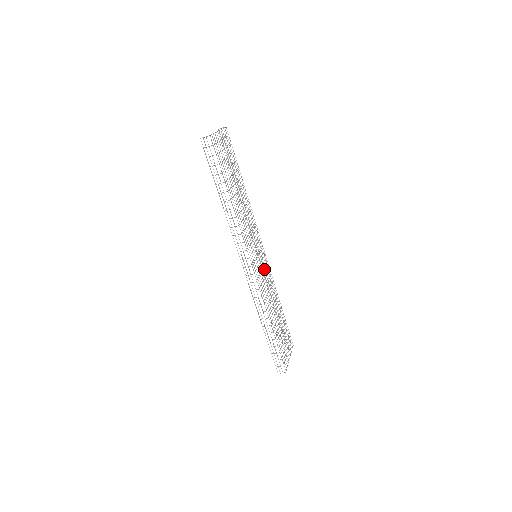
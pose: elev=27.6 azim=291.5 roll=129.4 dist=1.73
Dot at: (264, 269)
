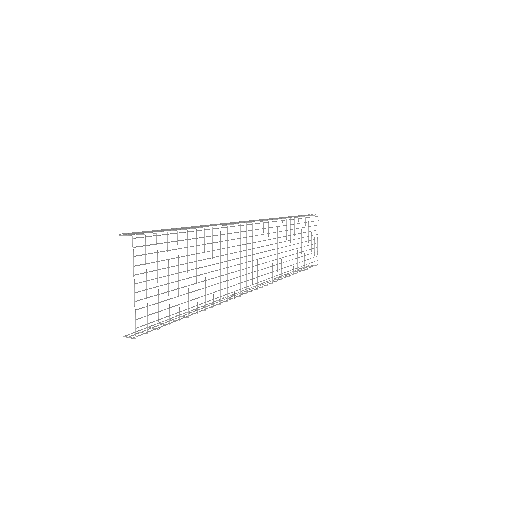
Dot at: occluded
